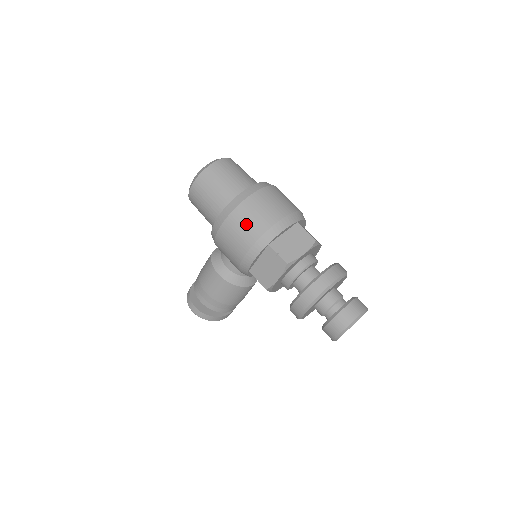
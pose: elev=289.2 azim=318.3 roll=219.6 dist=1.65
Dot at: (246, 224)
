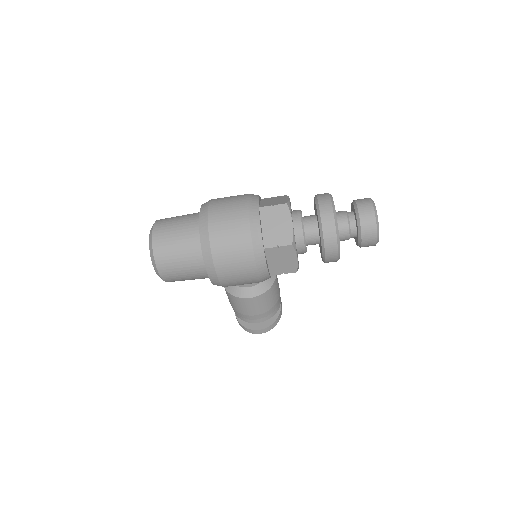
Dot at: (233, 256)
